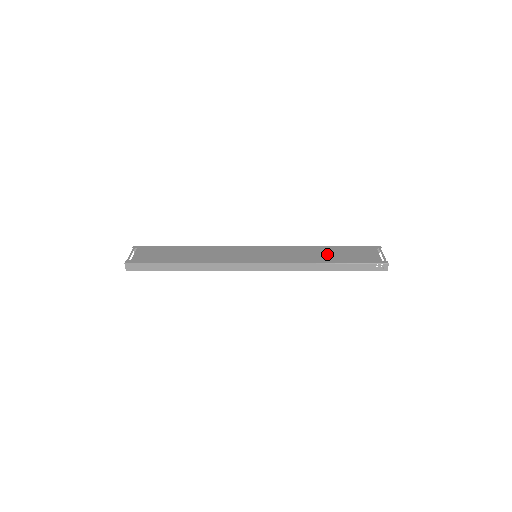
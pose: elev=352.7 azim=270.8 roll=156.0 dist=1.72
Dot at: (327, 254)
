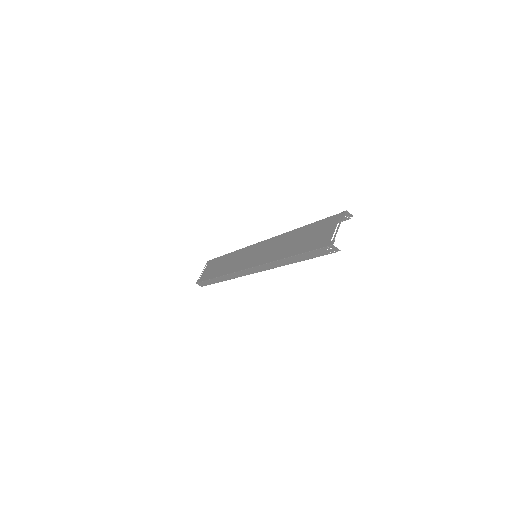
Dot at: (296, 241)
